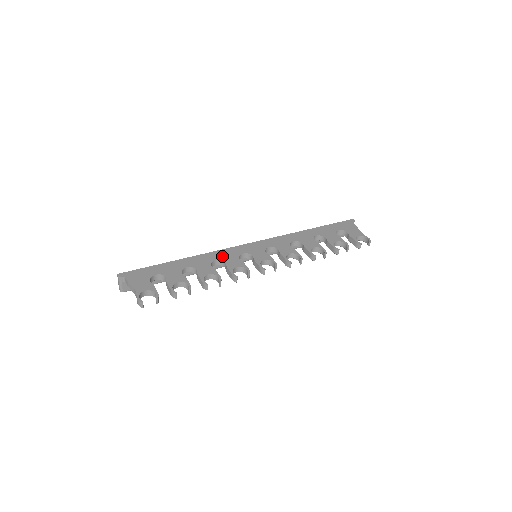
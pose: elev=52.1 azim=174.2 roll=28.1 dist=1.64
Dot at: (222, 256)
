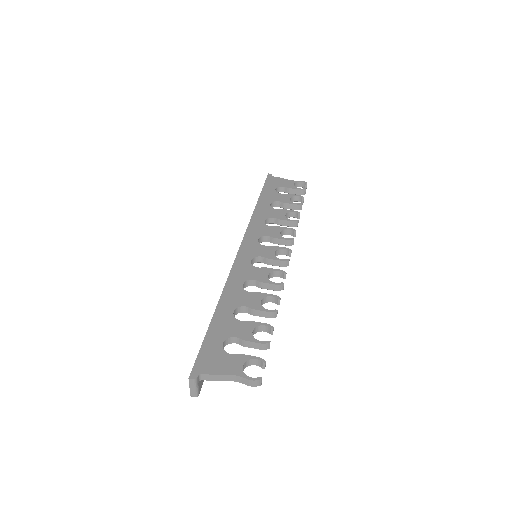
Dot at: (241, 277)
